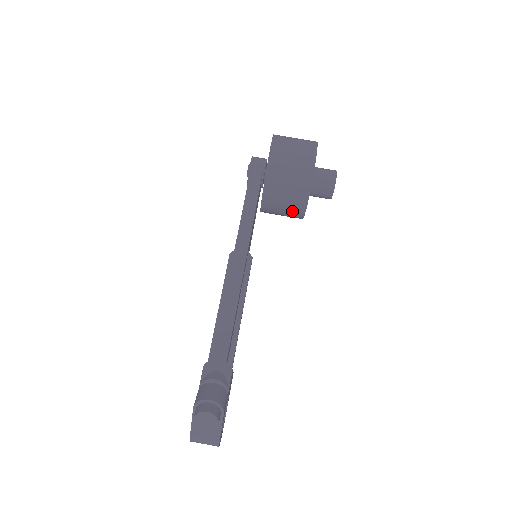
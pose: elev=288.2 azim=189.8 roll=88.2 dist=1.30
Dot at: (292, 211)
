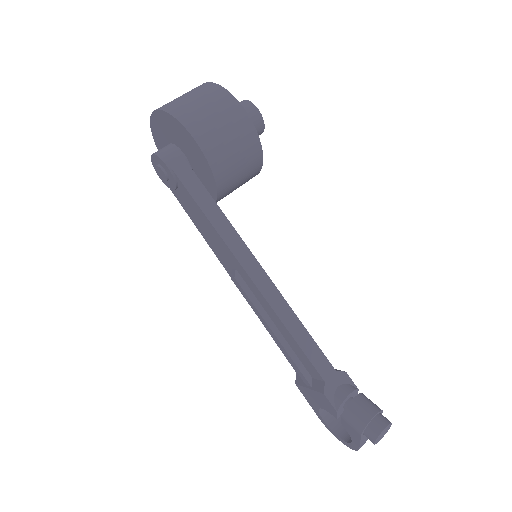
Dot at: (246, 181)
